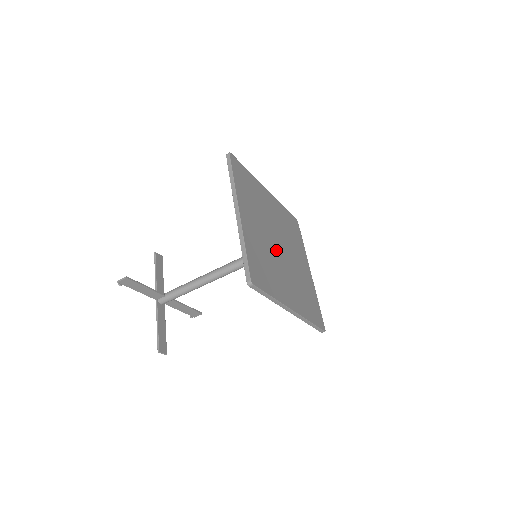
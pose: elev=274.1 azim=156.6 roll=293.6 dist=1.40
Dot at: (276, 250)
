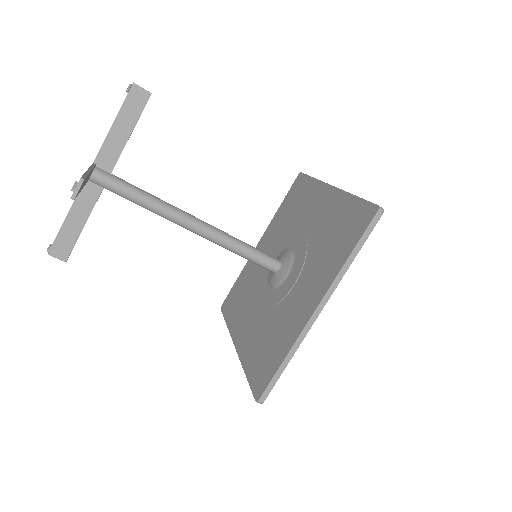
Dot at: occluded
